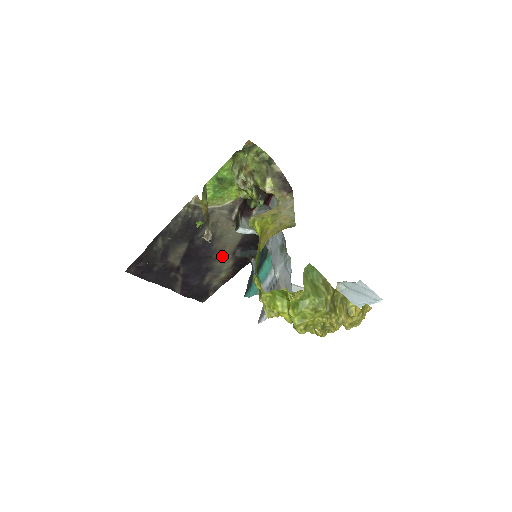
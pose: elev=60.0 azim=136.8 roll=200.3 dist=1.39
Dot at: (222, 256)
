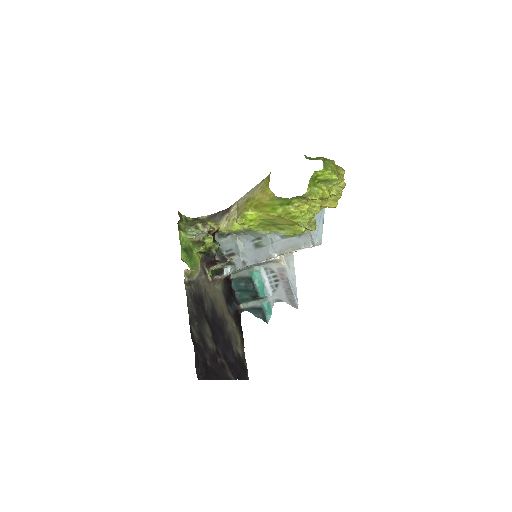
Dot at: (227, 319)
